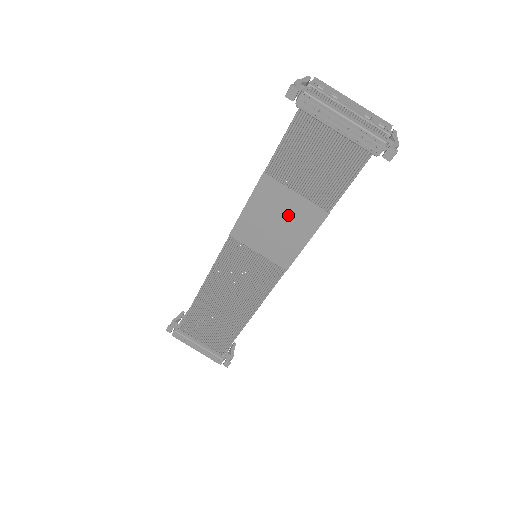
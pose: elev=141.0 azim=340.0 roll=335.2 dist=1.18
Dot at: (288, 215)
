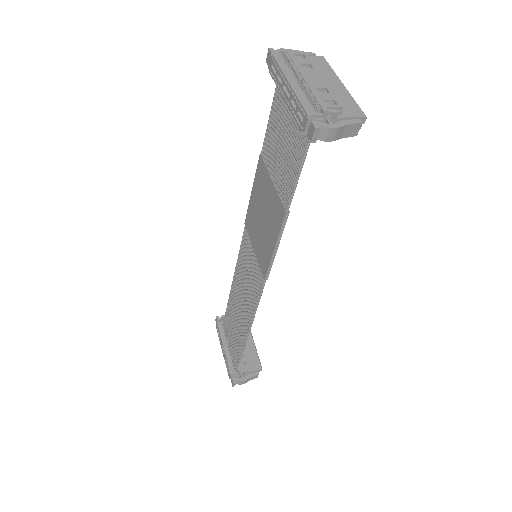
Dot at: (268, 208)
